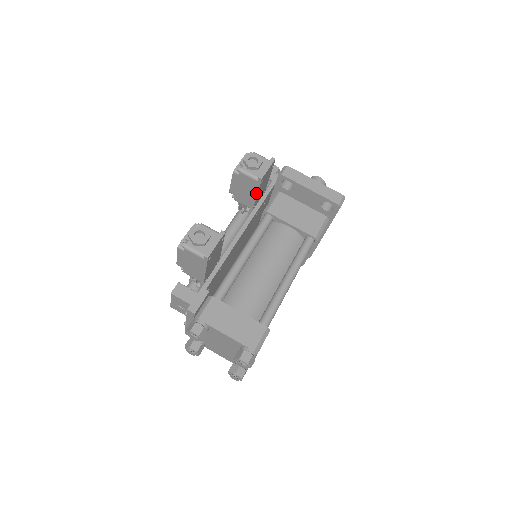
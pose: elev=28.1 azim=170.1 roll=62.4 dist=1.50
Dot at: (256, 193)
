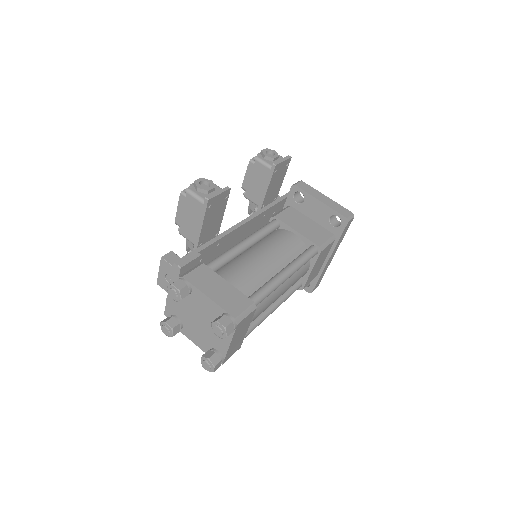
Dot at: (267, 185)
